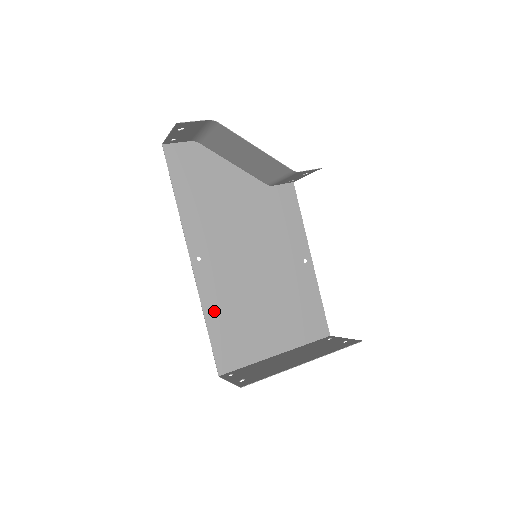
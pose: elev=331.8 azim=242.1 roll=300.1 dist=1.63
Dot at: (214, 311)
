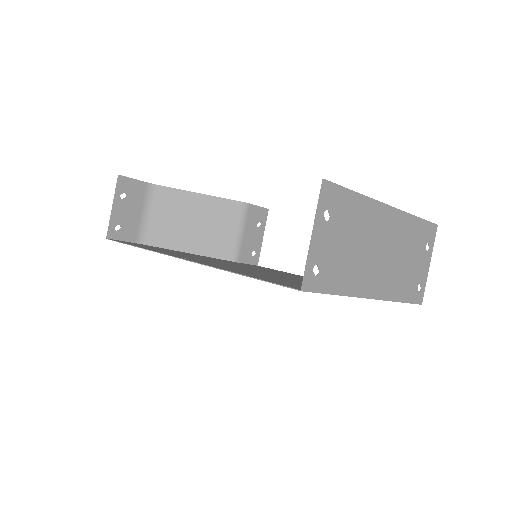
Dot at: occluded
